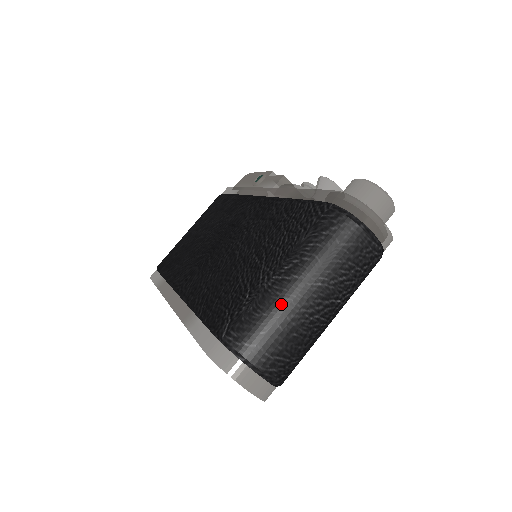
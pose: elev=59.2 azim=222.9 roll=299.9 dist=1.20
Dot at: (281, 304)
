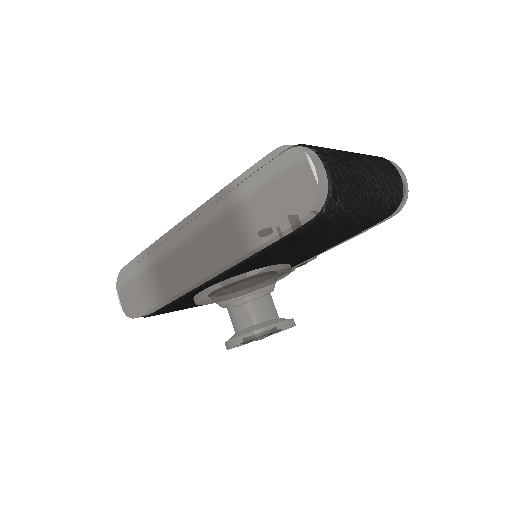
Dot at: (344, 152)
